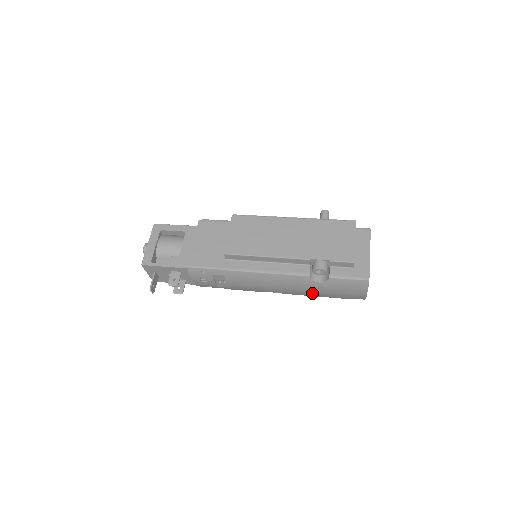
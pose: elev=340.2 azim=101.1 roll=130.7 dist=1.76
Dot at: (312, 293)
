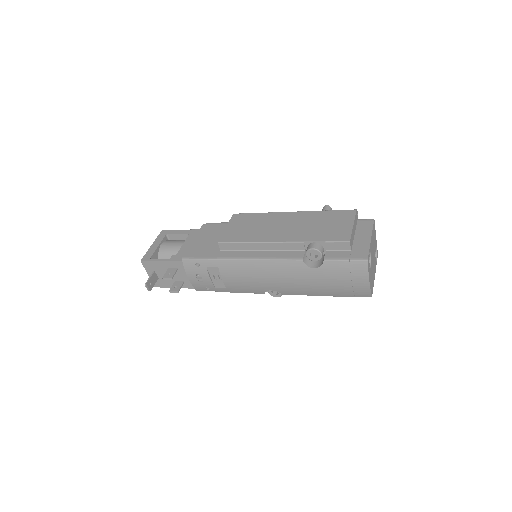
Dot at: (310, 288)
